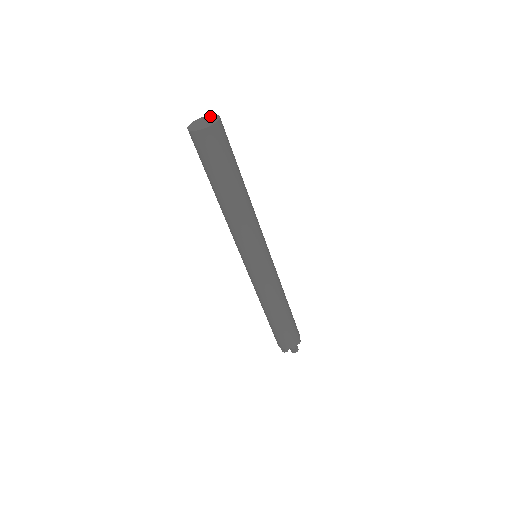
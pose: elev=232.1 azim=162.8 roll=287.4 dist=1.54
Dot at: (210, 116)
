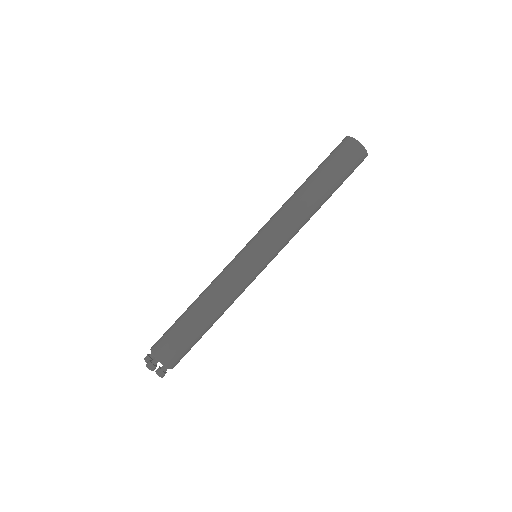
Dot at: occluded
